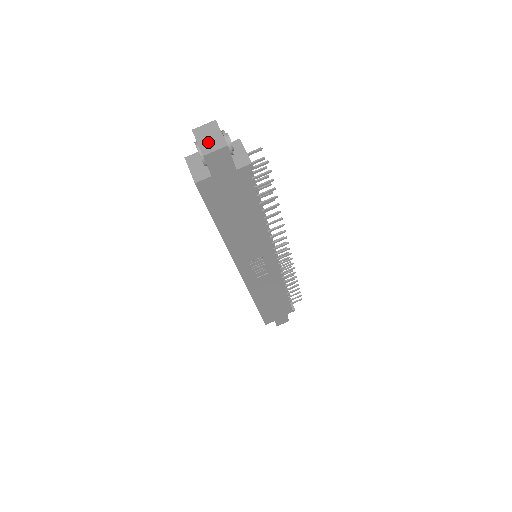
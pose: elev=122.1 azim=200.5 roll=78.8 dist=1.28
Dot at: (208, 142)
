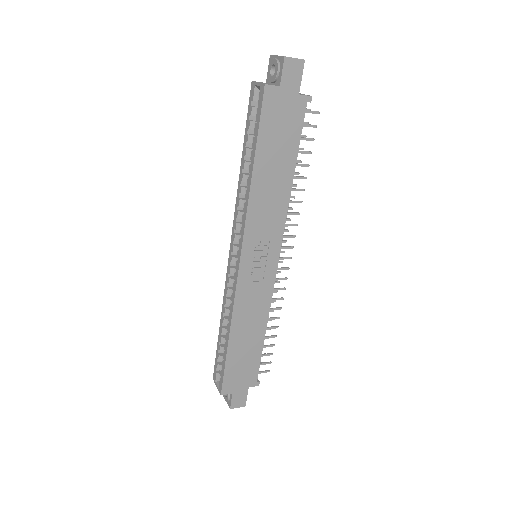
Dot at: occluded
